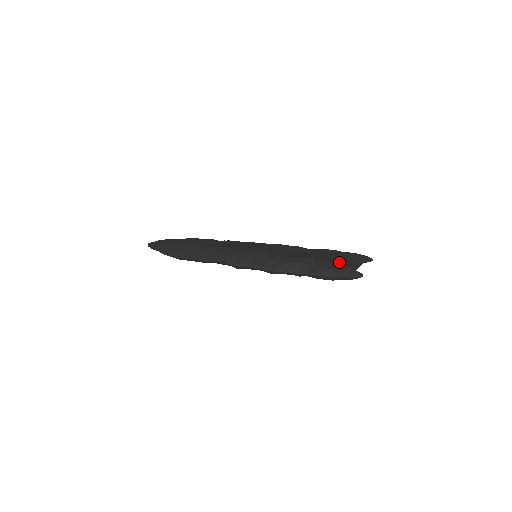
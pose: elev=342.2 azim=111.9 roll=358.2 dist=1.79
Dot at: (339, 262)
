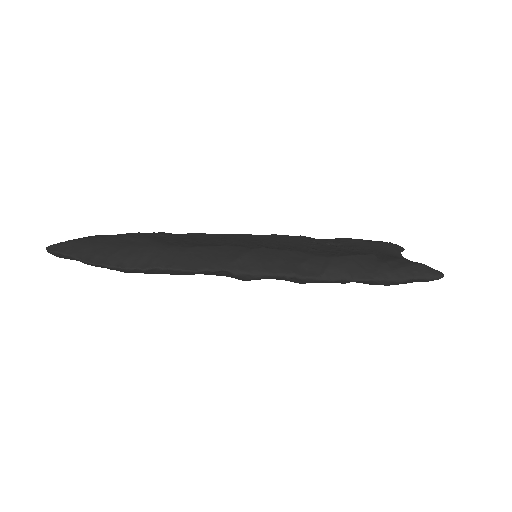
Dot at: (395, 257)
